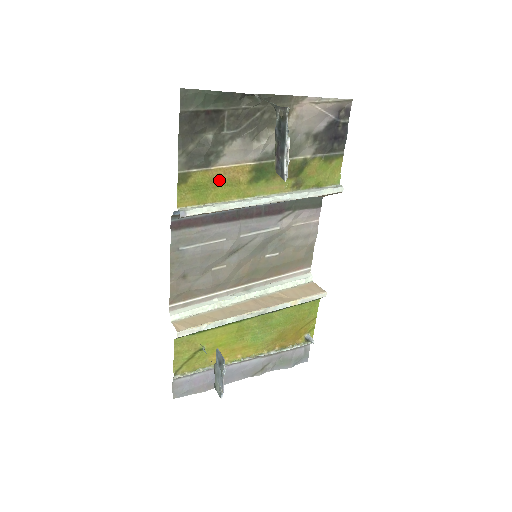
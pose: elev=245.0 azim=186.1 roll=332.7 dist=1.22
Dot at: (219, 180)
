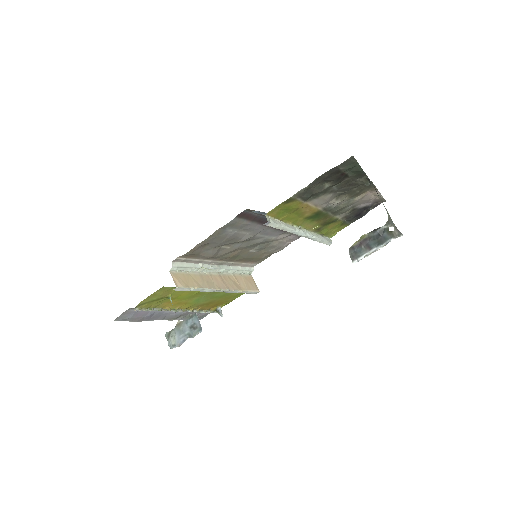
Dot at: (299, 210)
